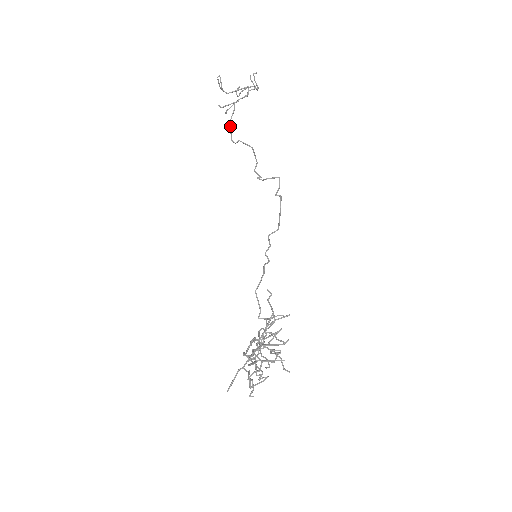
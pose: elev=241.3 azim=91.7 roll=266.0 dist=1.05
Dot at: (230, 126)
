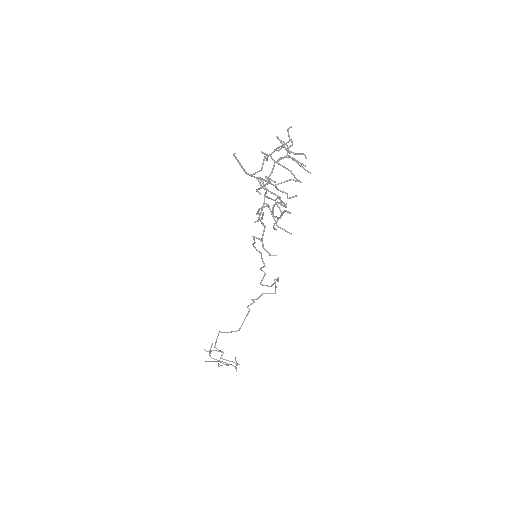
Dot at: (216, 342)
